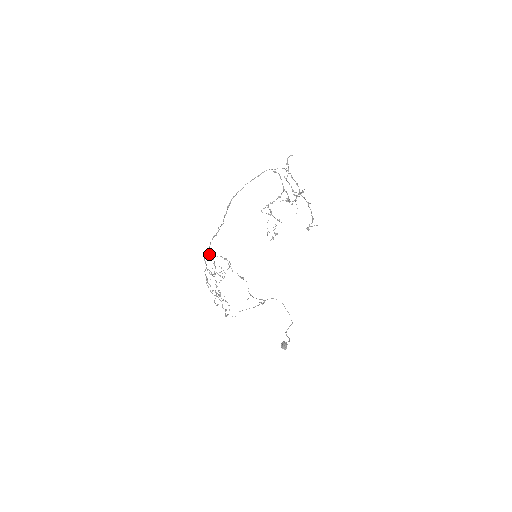
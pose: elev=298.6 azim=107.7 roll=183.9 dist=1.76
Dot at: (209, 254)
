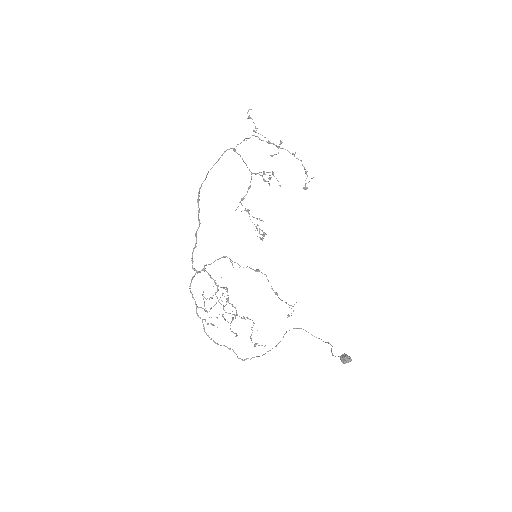
Dot at: (197, 271)
